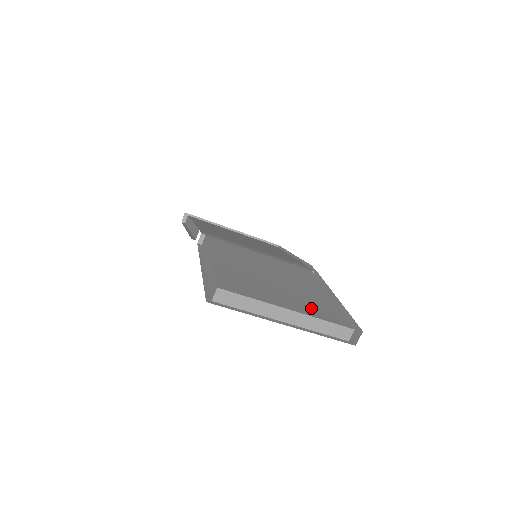
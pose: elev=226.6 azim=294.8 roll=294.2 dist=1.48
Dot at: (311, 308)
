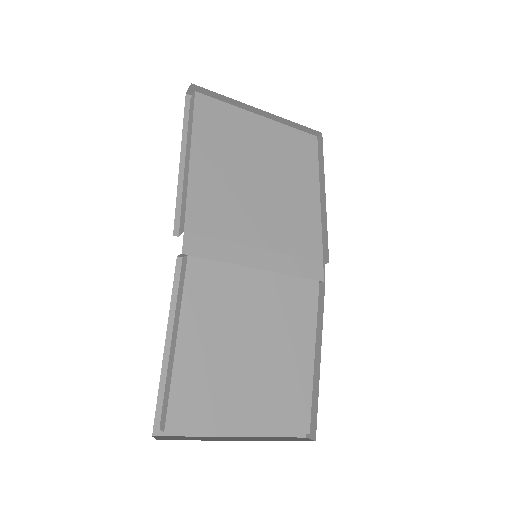
Dot at: (273, 411)
